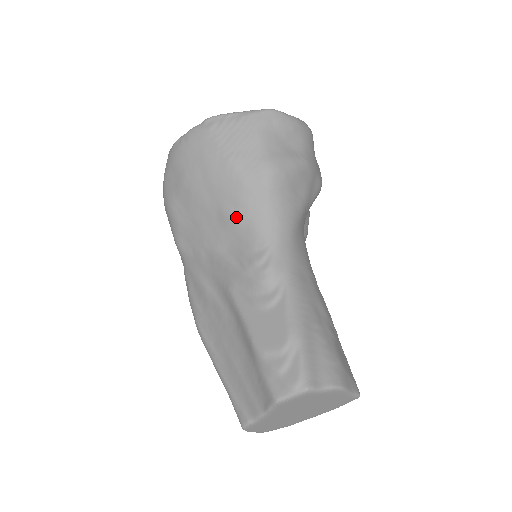
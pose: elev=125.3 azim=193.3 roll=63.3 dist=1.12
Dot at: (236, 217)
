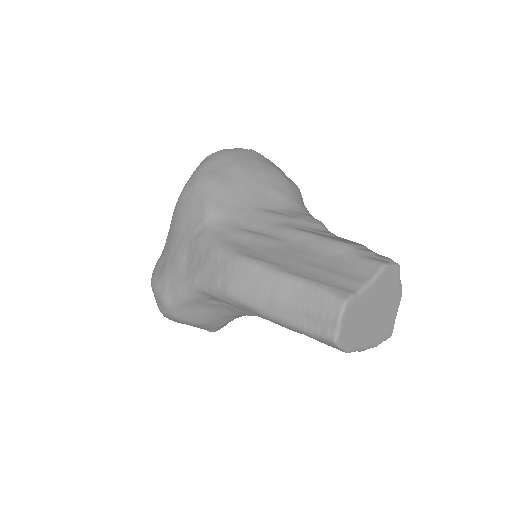
Dot at: (284, 194)
